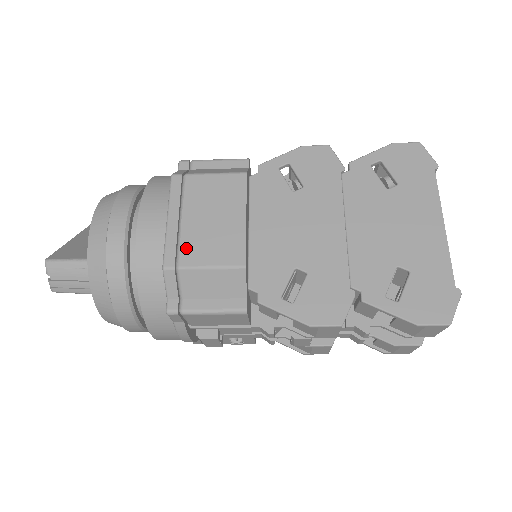
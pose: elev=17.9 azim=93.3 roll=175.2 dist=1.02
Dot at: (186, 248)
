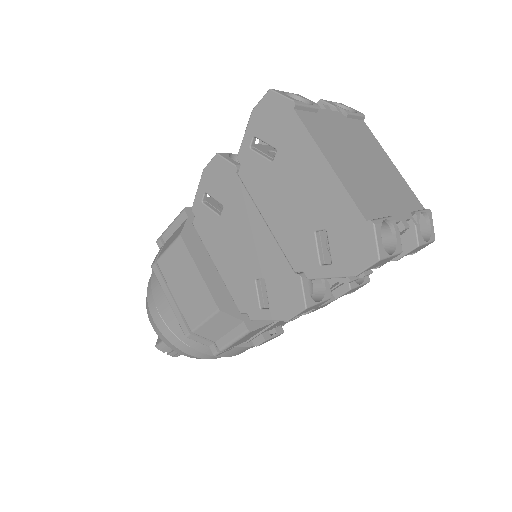
Dot at: (186, 316)
